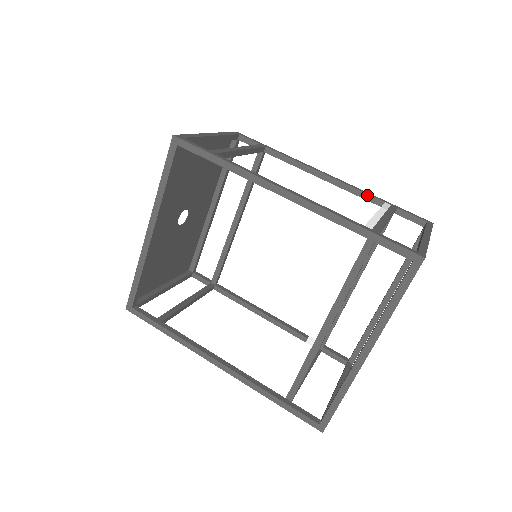
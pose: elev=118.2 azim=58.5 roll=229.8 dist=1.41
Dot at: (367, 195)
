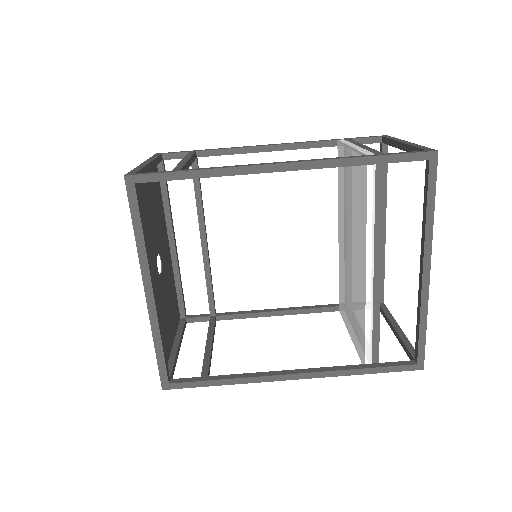
Dot at: (318, 143)
